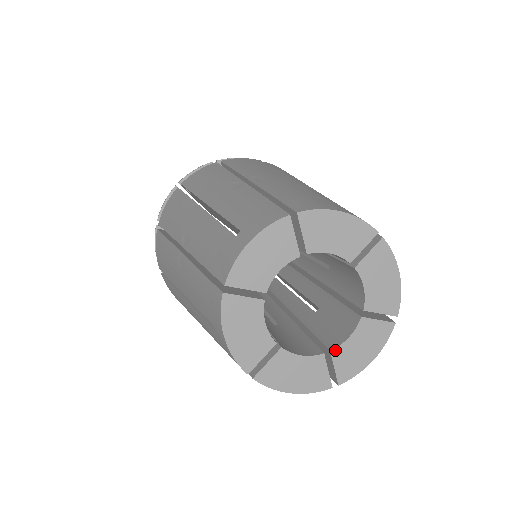
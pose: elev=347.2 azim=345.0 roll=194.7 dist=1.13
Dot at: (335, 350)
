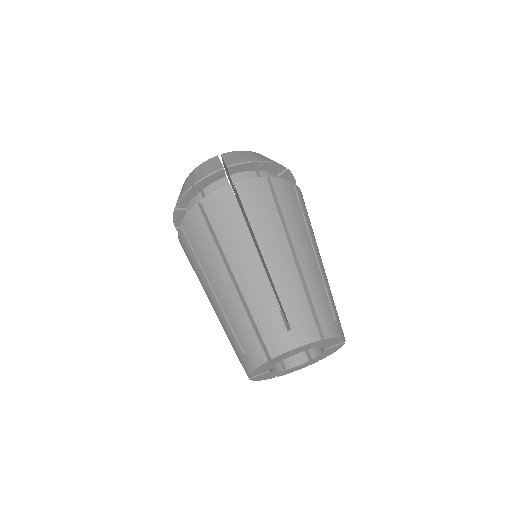
Dot at: (315, 358)
